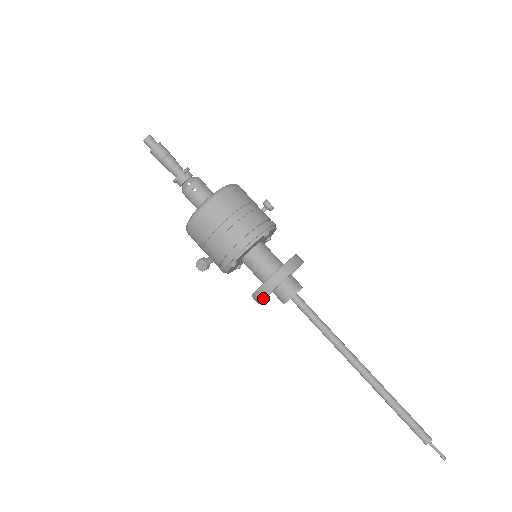
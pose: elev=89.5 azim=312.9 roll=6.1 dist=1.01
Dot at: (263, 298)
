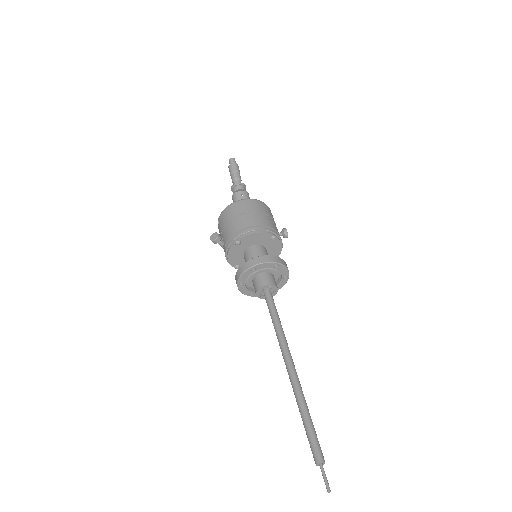
Dot at: (245, 270)
